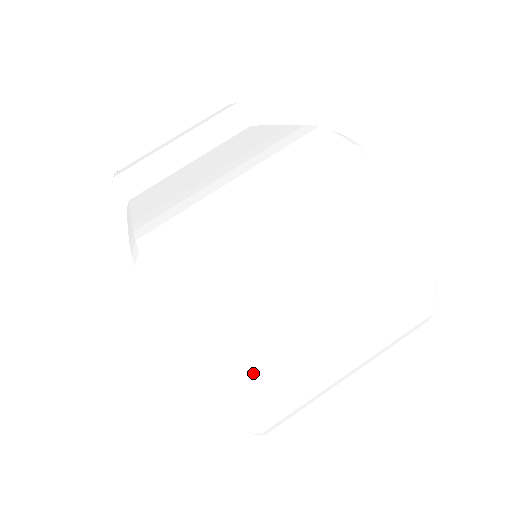
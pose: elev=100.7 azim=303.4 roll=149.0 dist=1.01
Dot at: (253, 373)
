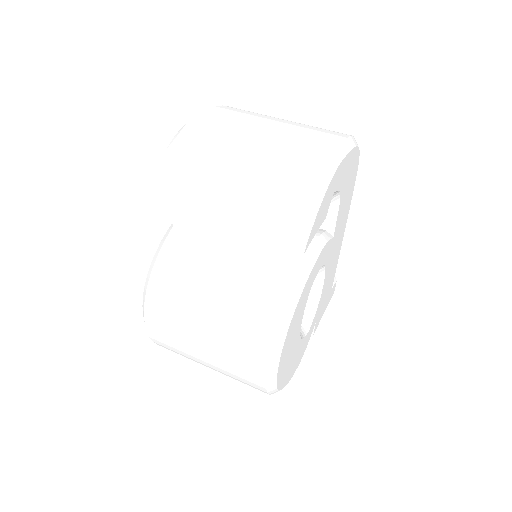
Dot at: (216, 117)
